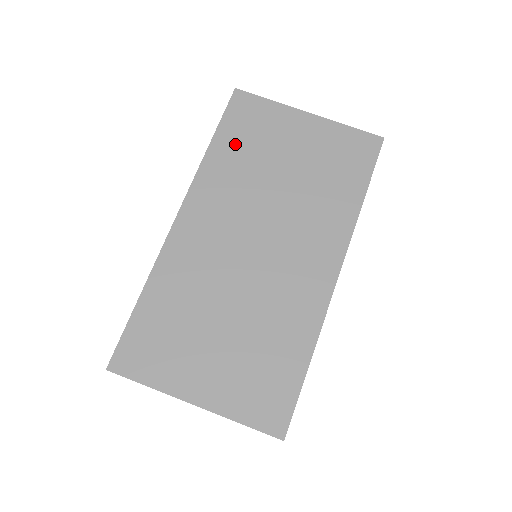
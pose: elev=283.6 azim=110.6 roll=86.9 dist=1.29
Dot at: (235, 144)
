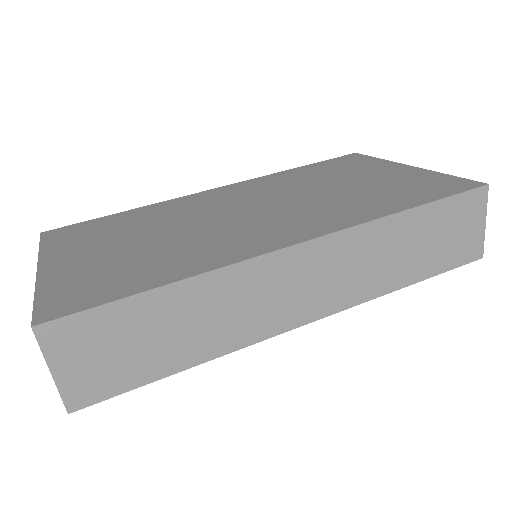
Dot at: (315, 170)
